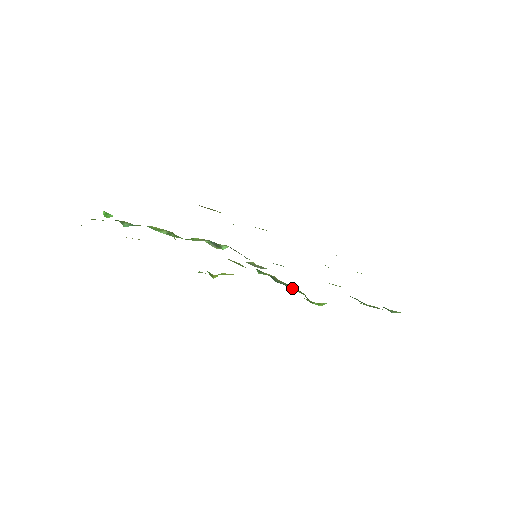
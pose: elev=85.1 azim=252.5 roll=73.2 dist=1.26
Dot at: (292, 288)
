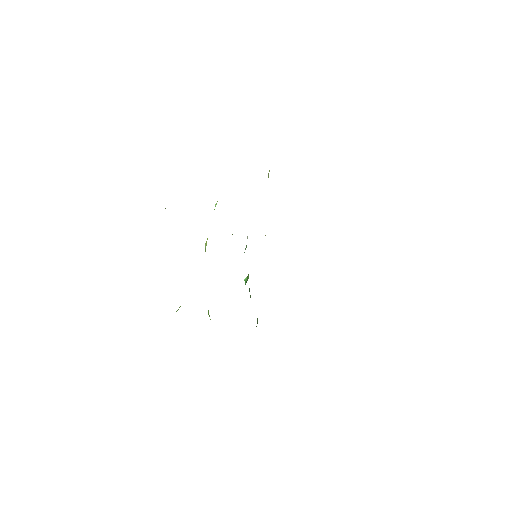
Dot at: occluded
